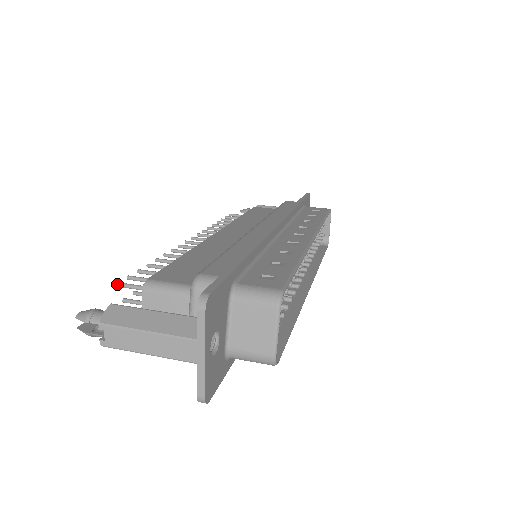
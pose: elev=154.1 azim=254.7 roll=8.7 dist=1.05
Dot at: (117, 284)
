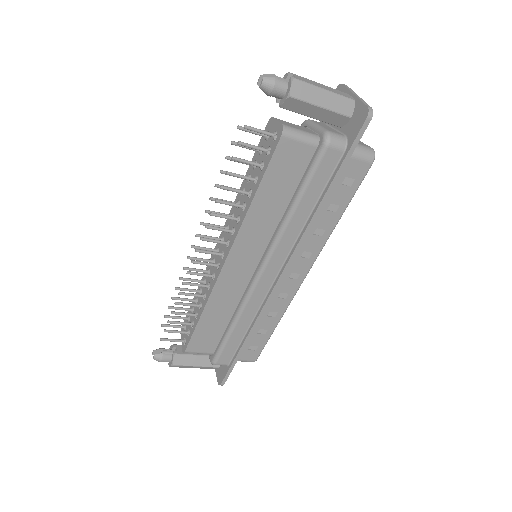
Dot at: (239, 126)
